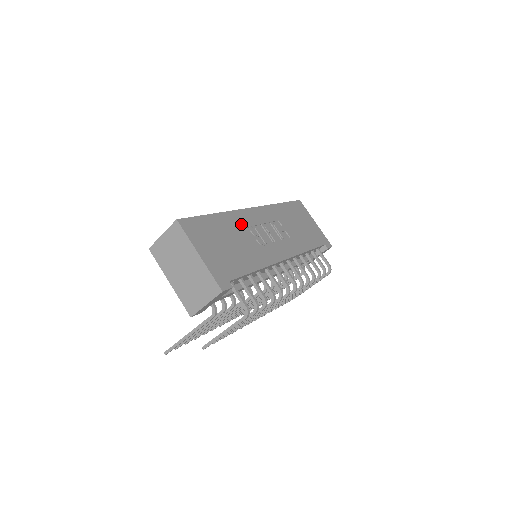
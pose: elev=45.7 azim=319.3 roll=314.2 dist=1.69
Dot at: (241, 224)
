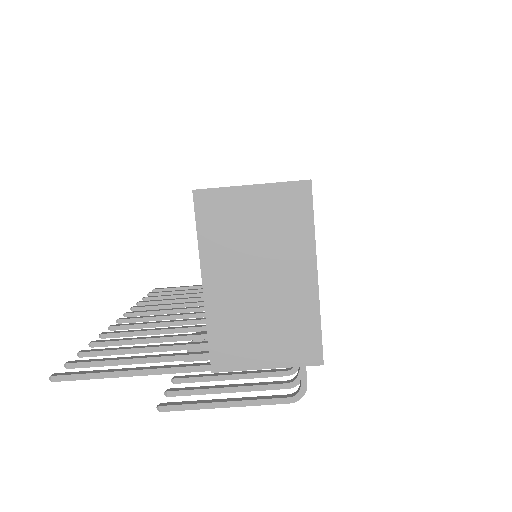
Dot at: occluded
